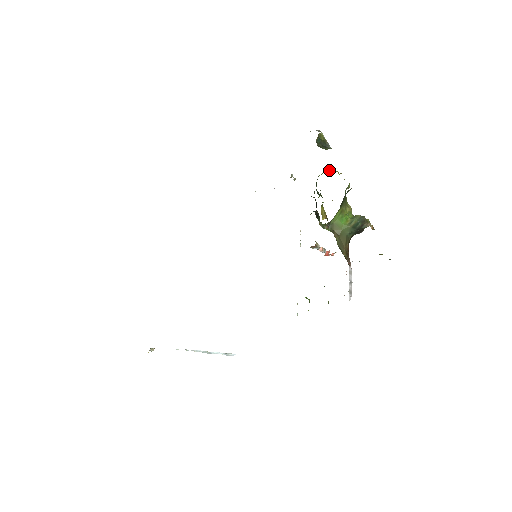
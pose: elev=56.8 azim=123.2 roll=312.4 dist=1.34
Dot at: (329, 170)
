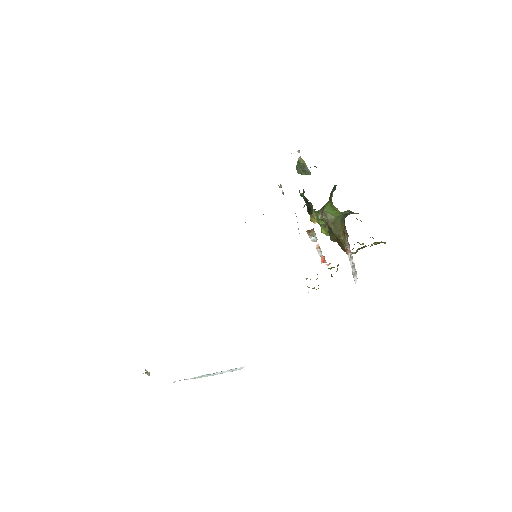
Dot at: occluded
